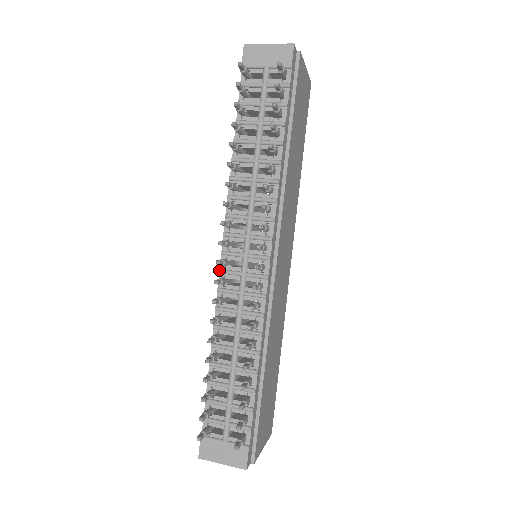
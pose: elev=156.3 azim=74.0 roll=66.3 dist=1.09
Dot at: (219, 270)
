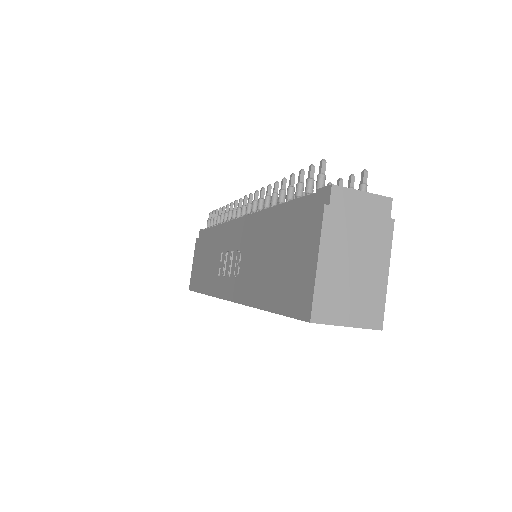
Dot at: (245, 214)
